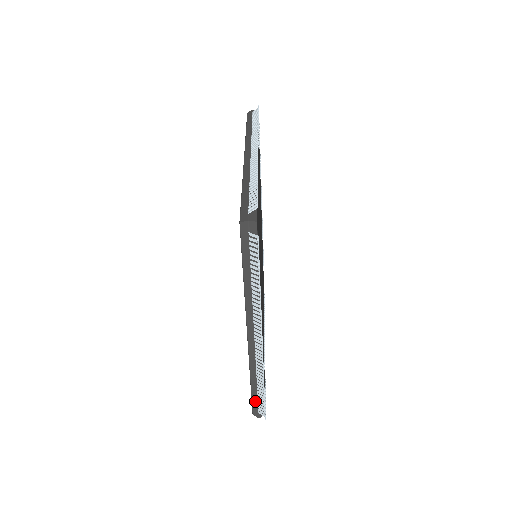
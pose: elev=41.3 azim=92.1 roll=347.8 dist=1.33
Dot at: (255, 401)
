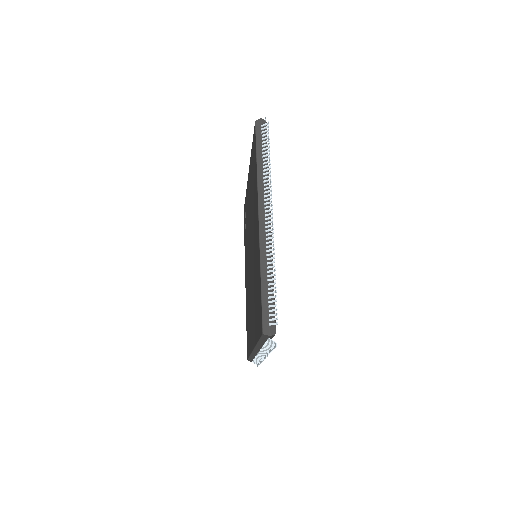
Dot at: (251, 359)
